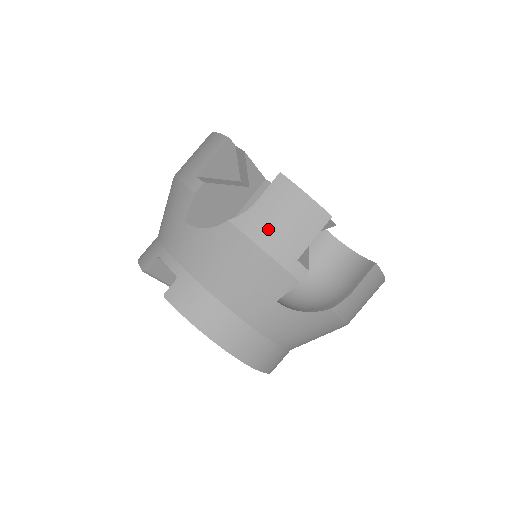
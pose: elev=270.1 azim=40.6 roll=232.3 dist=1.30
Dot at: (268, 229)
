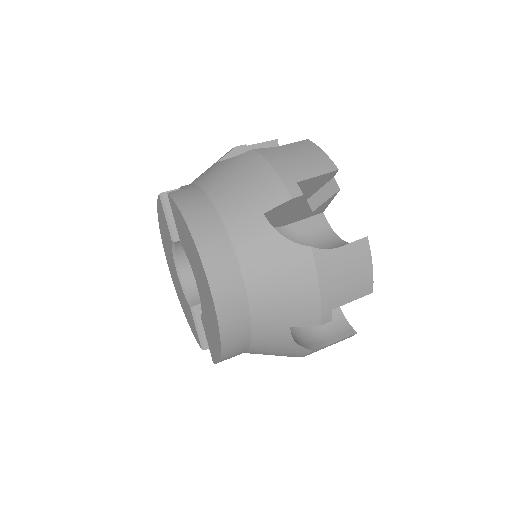
Dot at: (282, 157)
